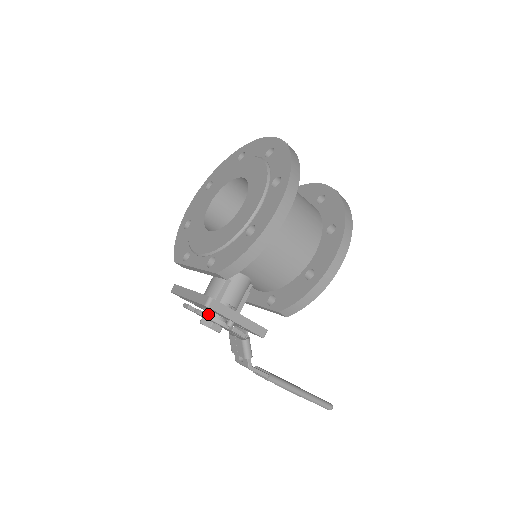
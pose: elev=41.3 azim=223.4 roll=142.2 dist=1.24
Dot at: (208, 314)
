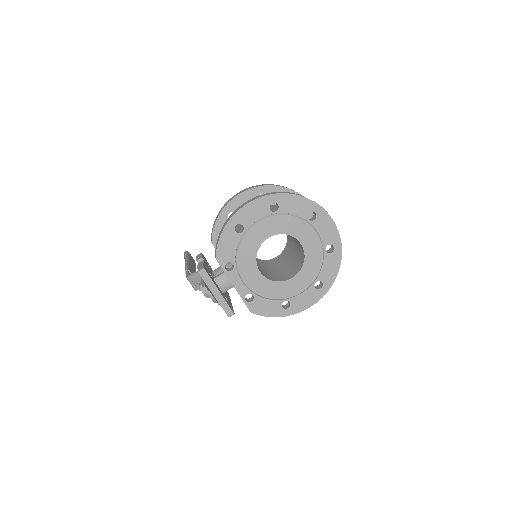
Dot at: (216, 301)
